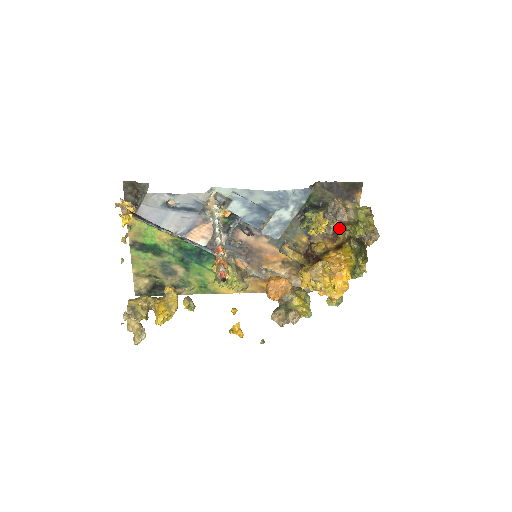
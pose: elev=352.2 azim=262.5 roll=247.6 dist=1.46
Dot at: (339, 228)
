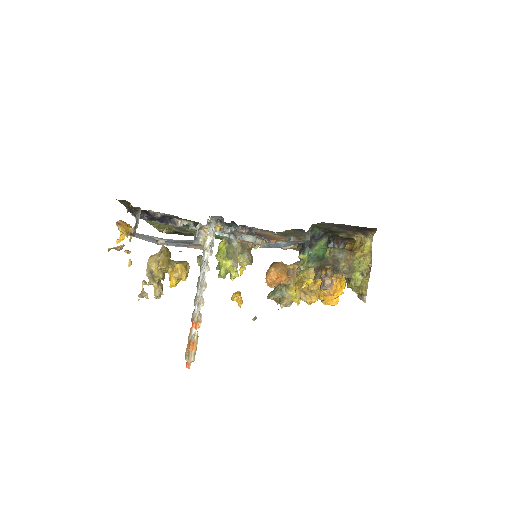
Dot at: (350, 239)
